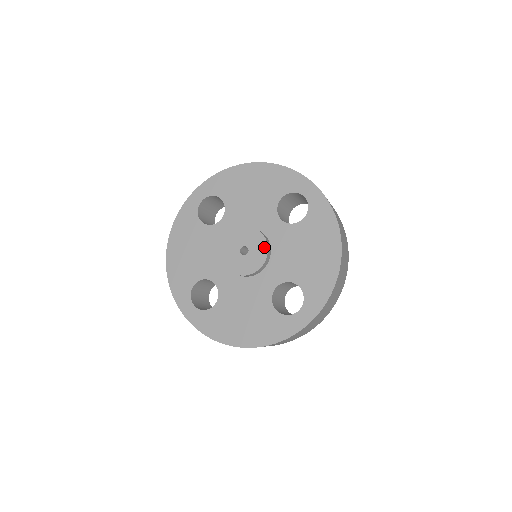
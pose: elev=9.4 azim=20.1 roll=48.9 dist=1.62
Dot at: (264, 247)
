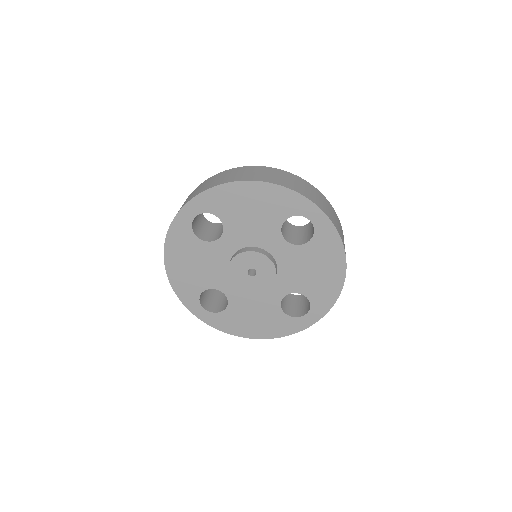
Dot at: (272, 270)
